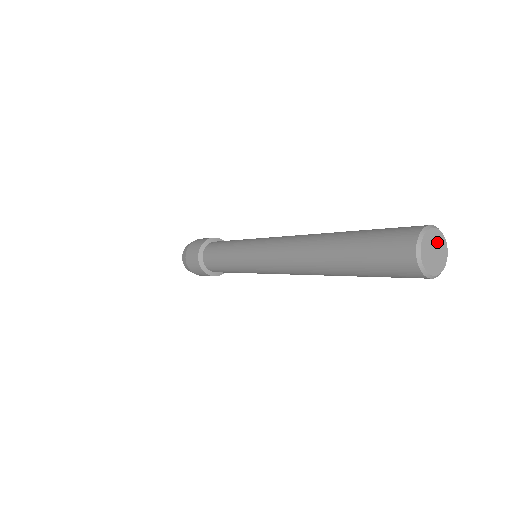
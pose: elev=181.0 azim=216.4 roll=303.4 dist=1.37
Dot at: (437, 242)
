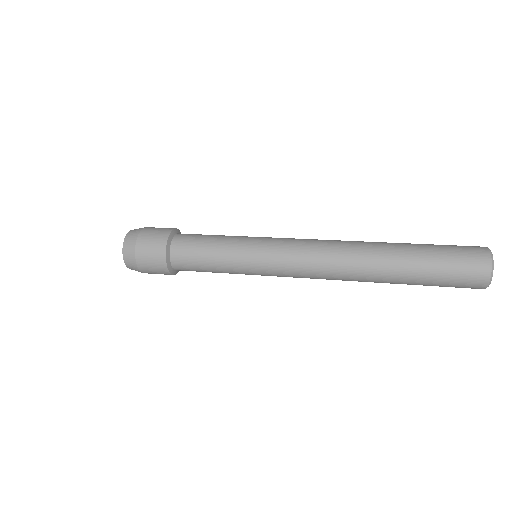
Dot at: occluded
